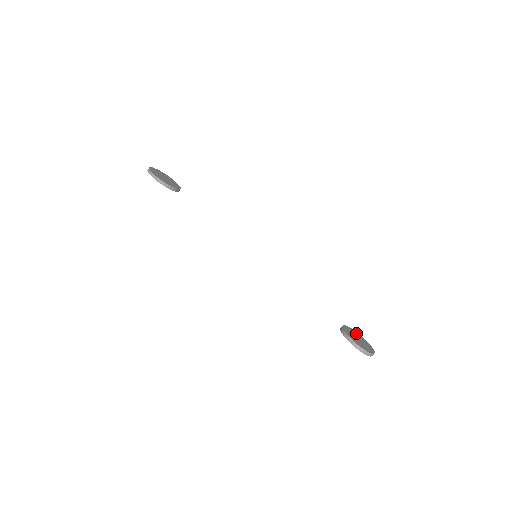
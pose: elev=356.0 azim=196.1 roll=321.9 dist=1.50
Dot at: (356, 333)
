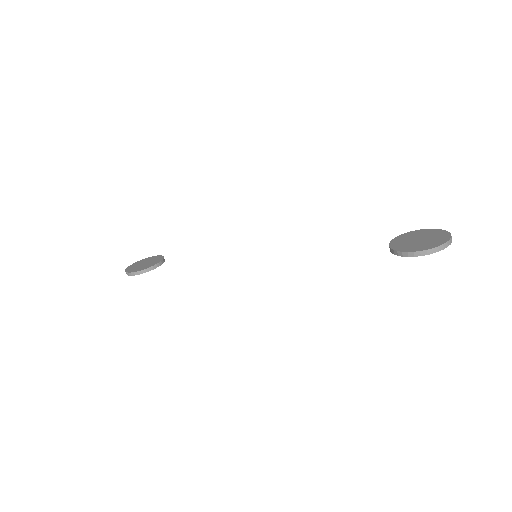
Dot at: (417, 233)
